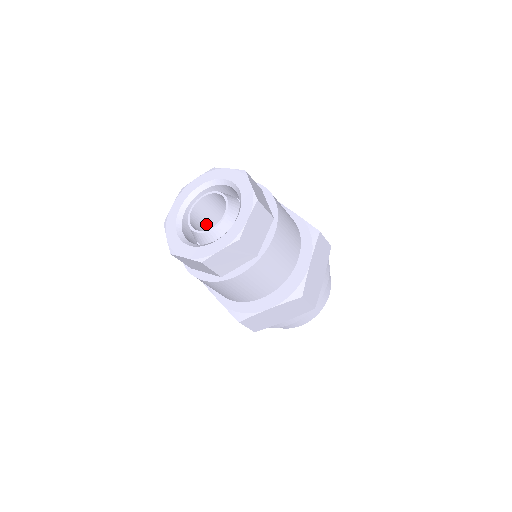
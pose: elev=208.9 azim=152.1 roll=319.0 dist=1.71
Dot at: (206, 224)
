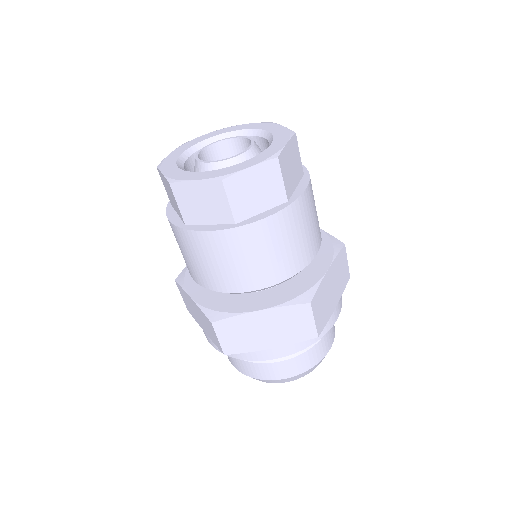
Dot at: occluded
